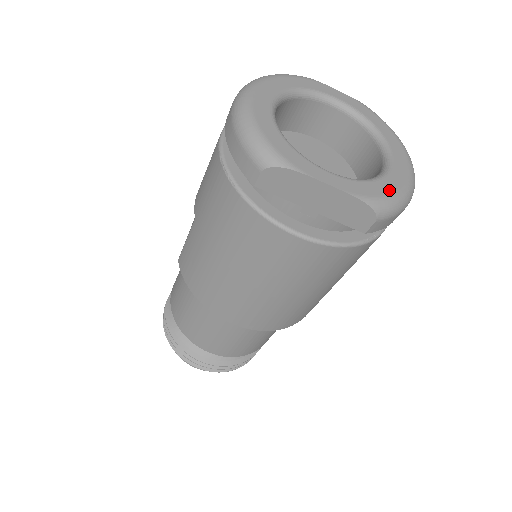
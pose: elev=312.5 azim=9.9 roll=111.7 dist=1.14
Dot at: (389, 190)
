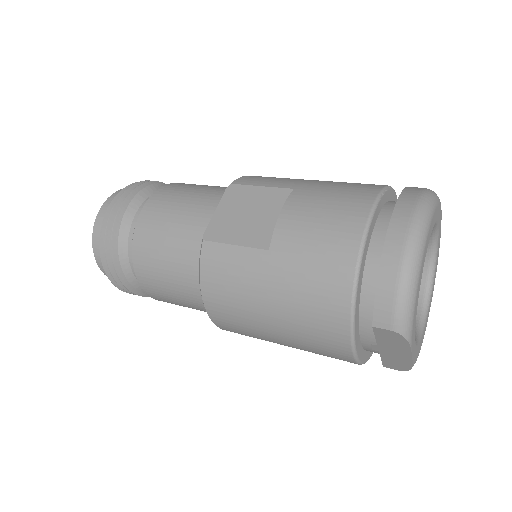
Dot at: occluded
